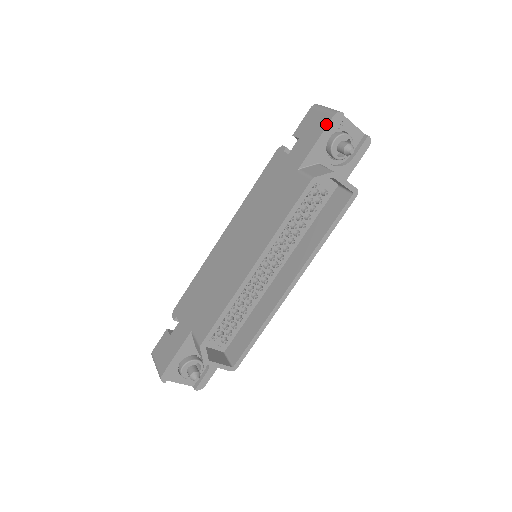
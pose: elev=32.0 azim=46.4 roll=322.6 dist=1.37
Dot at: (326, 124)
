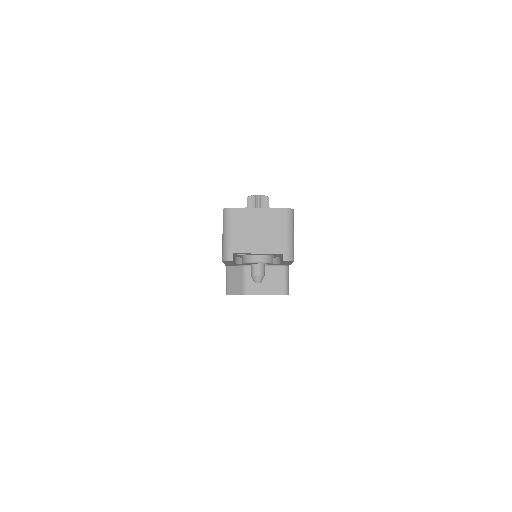
Dot at: occluded
